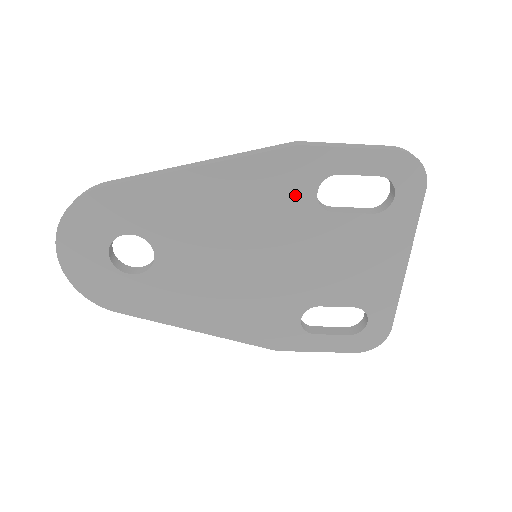
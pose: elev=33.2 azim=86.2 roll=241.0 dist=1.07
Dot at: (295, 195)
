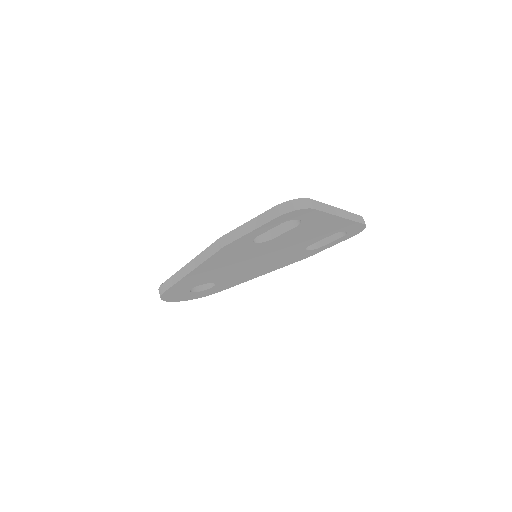
Dot at: (246, 249)
